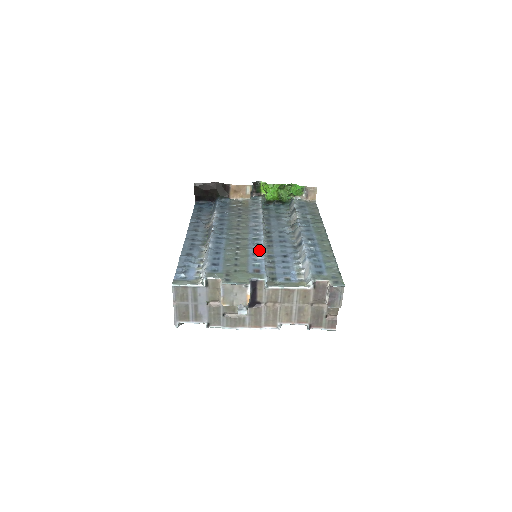
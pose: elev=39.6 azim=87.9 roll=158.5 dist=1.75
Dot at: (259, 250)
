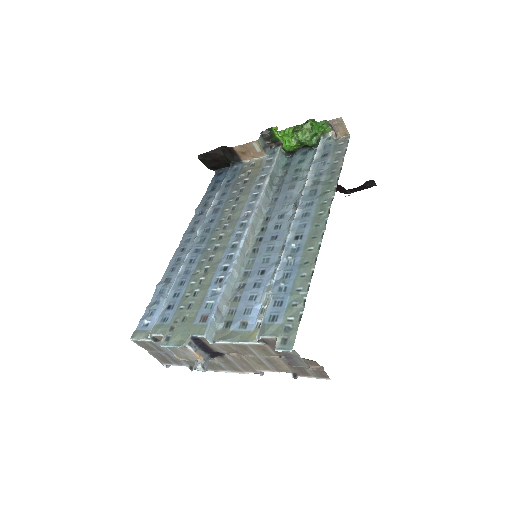
Dot at: (225, 272)
